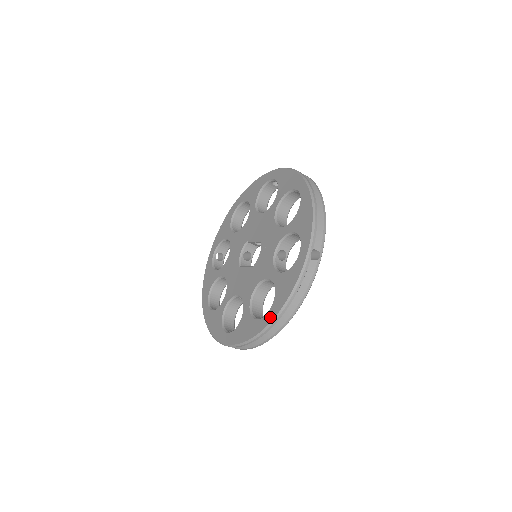
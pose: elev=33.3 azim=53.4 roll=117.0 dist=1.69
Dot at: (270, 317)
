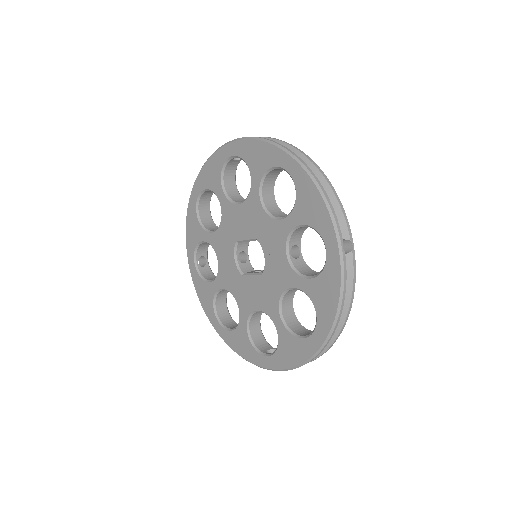
Dot at: (321, 335)
